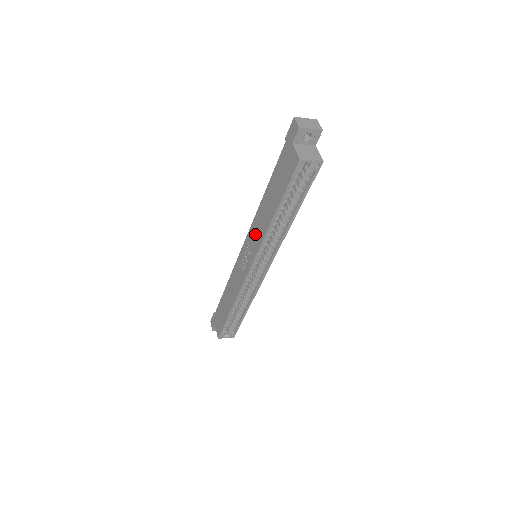
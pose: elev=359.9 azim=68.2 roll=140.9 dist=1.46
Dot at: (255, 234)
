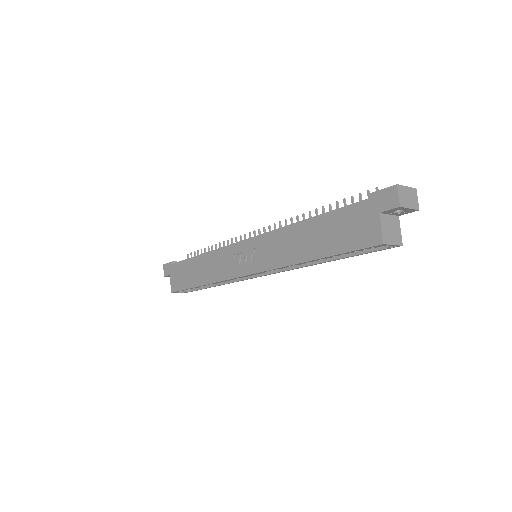
Dot at: (271, 249)
